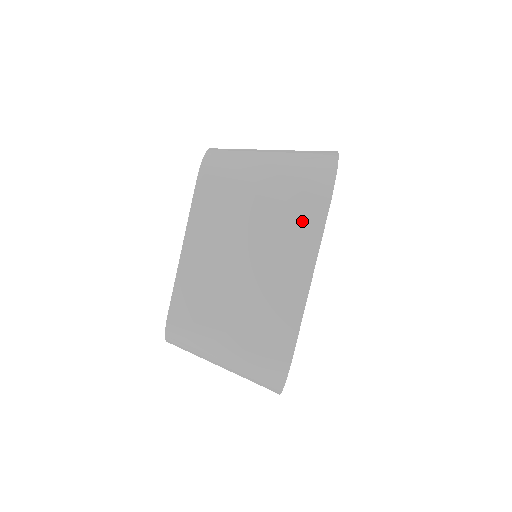
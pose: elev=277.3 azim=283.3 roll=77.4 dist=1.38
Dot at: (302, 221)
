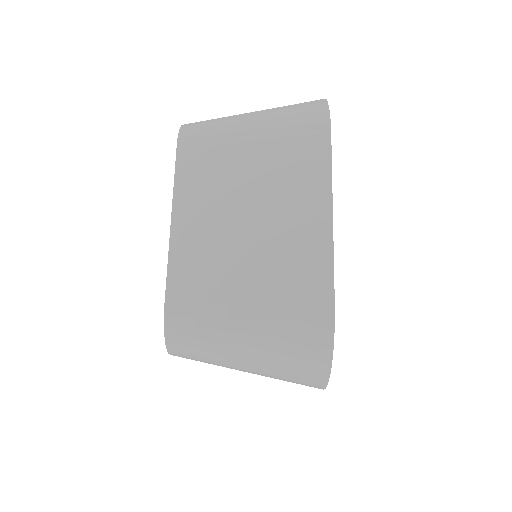
Dot at: (304, 153)
